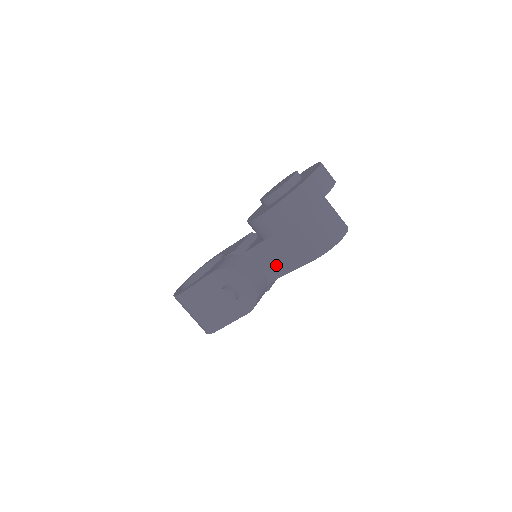
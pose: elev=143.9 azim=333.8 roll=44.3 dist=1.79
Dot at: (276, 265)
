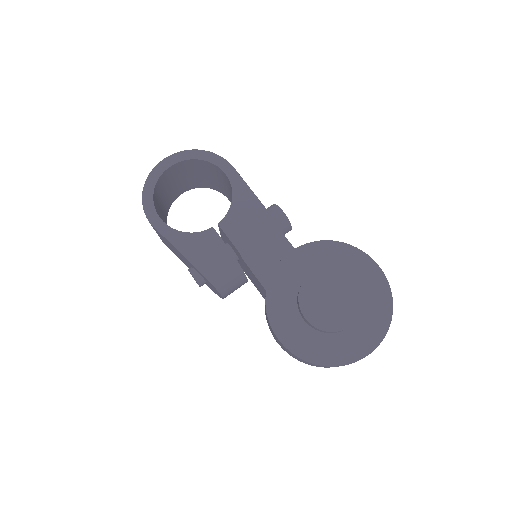
Dot at: (261, 292)
